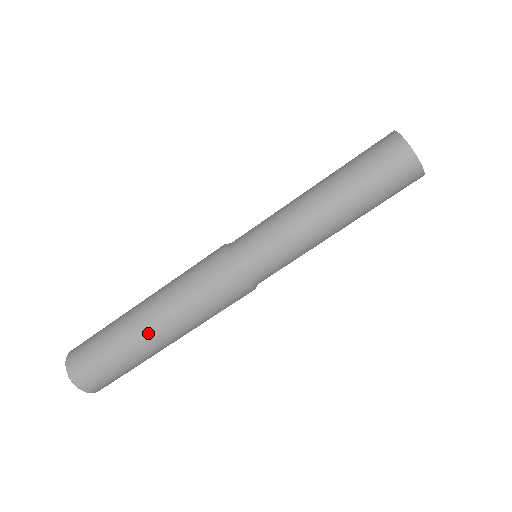
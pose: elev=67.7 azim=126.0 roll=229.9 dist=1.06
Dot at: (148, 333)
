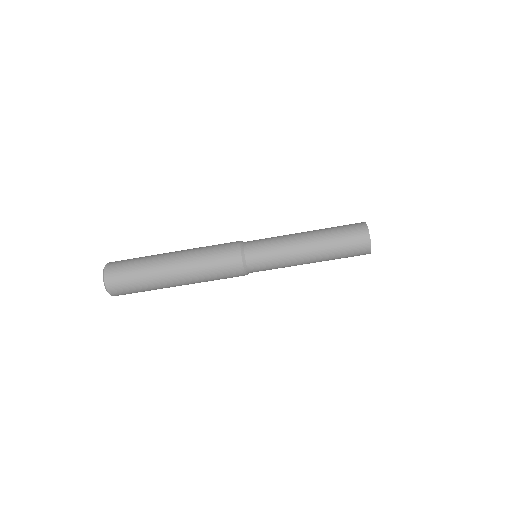
Dot at: (175, 285)
